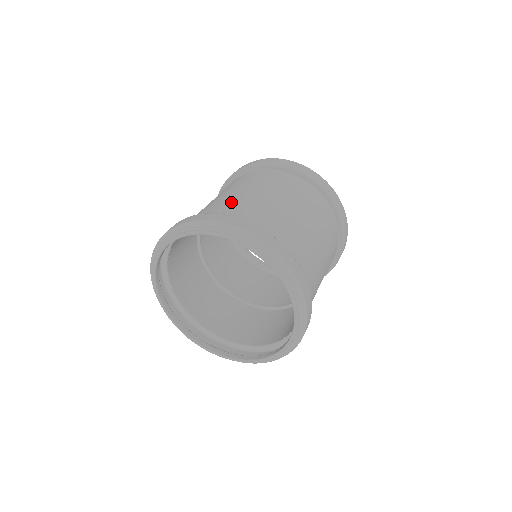
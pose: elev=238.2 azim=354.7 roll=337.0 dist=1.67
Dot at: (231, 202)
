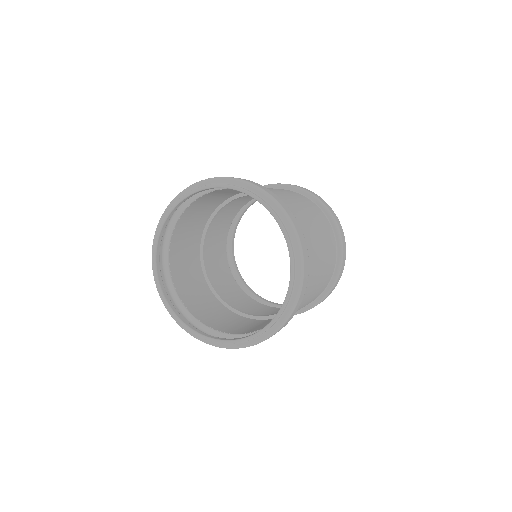
Dot at: occluded
